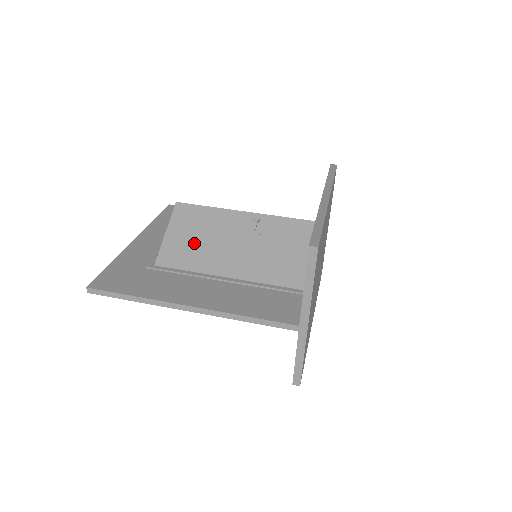
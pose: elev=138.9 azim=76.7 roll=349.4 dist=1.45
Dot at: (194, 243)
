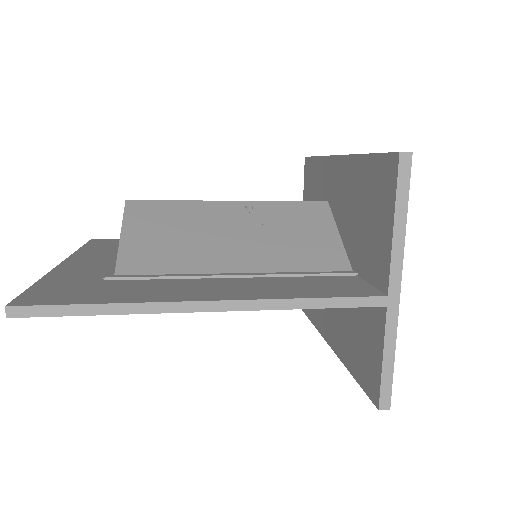
Dot at: (170, 242)
